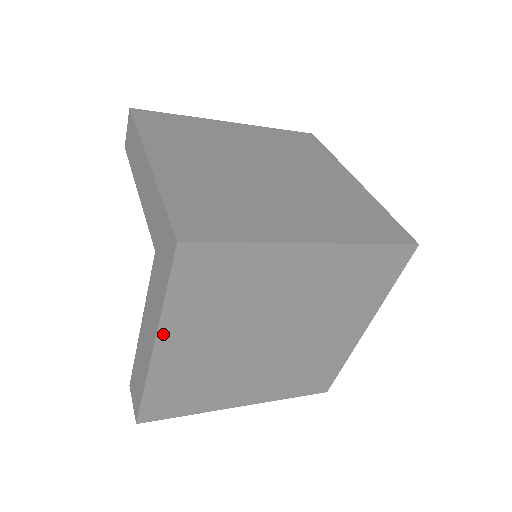
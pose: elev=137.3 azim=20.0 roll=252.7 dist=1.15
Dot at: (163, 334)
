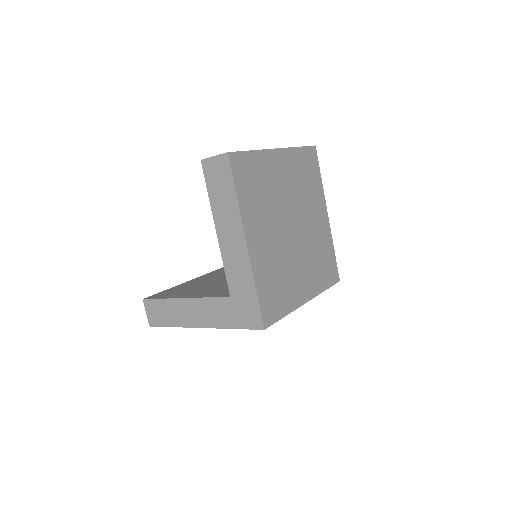
Dot at: occluded
